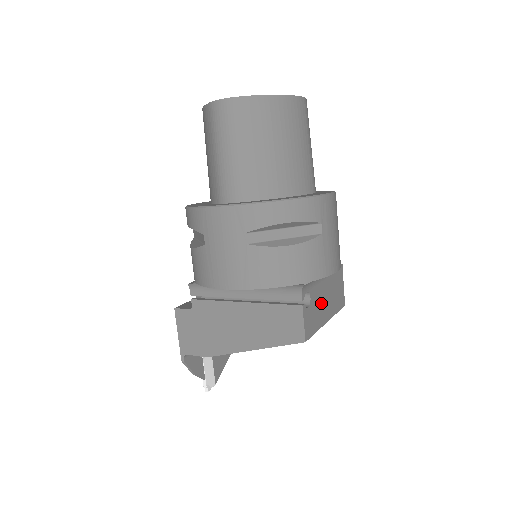
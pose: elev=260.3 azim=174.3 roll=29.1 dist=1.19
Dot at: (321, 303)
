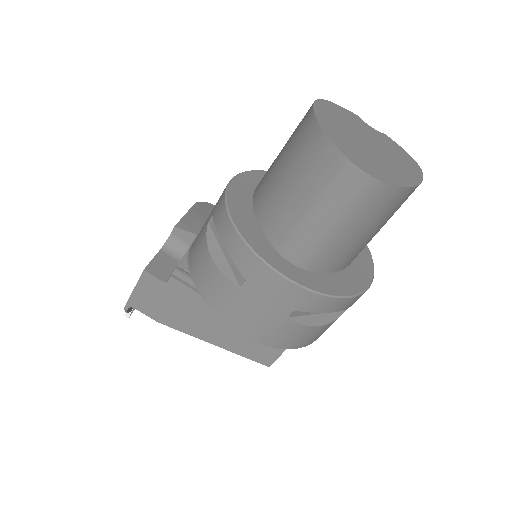
Dot at: occluded
